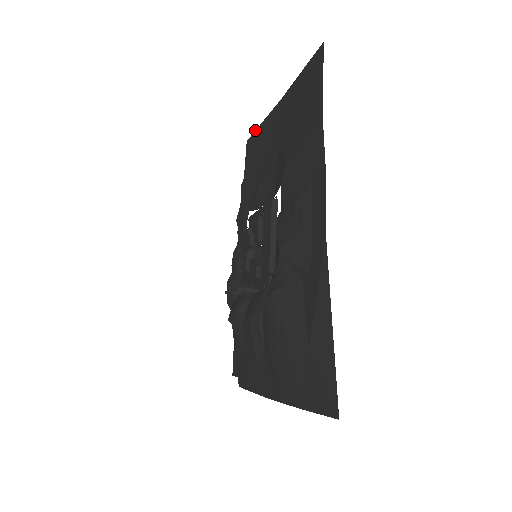
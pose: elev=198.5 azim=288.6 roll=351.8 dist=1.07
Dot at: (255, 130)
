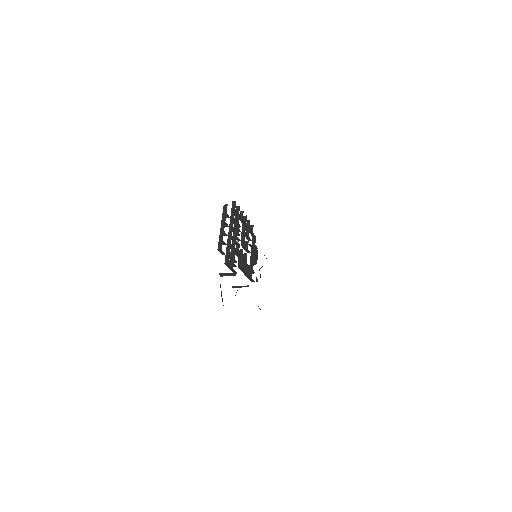
Dot at: occluded
